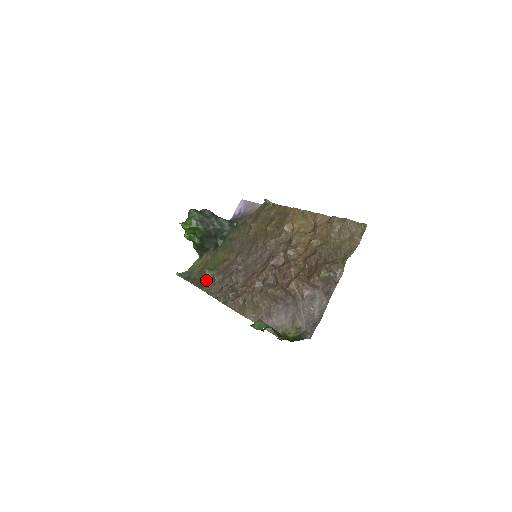
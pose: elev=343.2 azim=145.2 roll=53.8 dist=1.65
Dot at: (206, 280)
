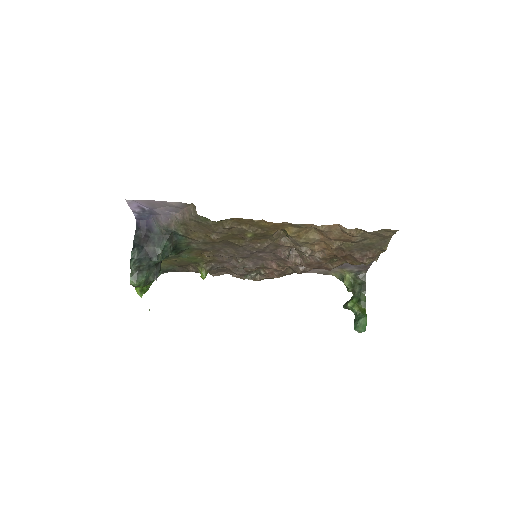
Dot at: occluded
